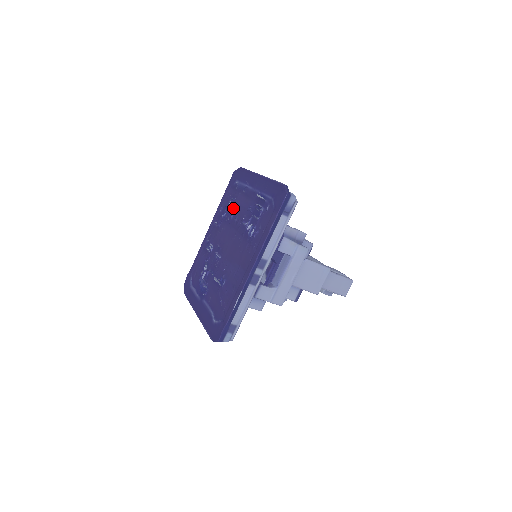
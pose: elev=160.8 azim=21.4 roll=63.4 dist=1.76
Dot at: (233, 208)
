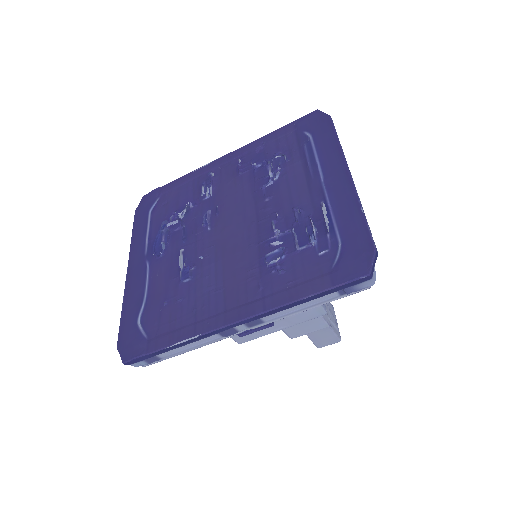
Dot at: (276, 174)
